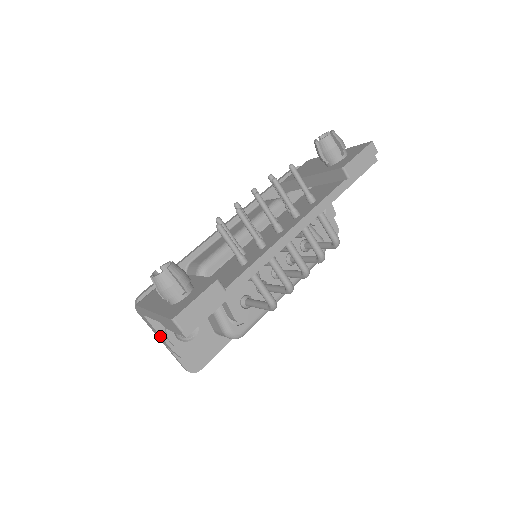
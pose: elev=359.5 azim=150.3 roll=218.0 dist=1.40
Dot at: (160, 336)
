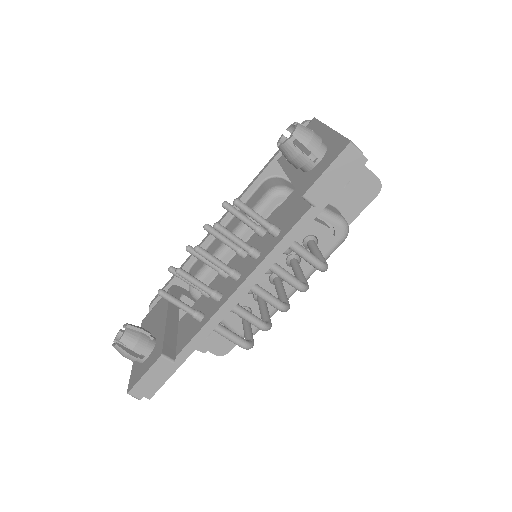
Dot at: occluded
